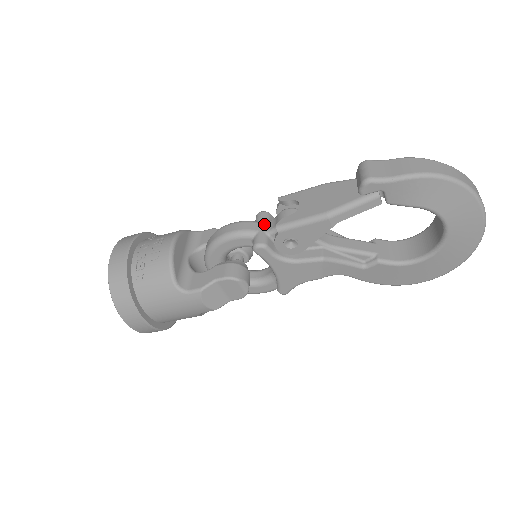
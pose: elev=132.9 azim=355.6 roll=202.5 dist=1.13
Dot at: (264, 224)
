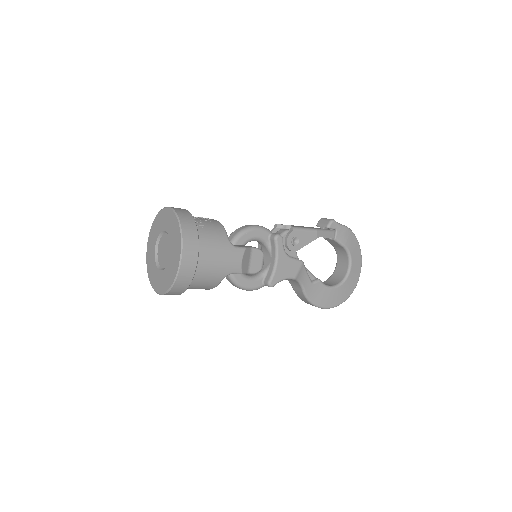
Dot at: occluded
